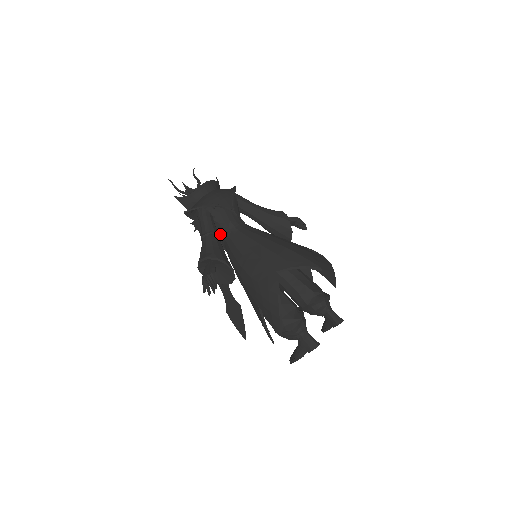
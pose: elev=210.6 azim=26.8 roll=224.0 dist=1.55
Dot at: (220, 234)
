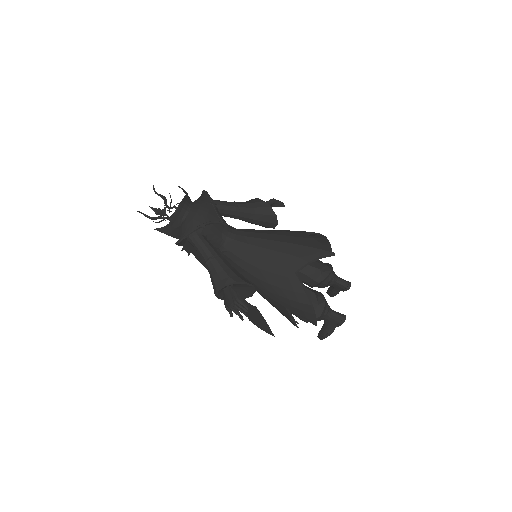
Dot at: occluded
